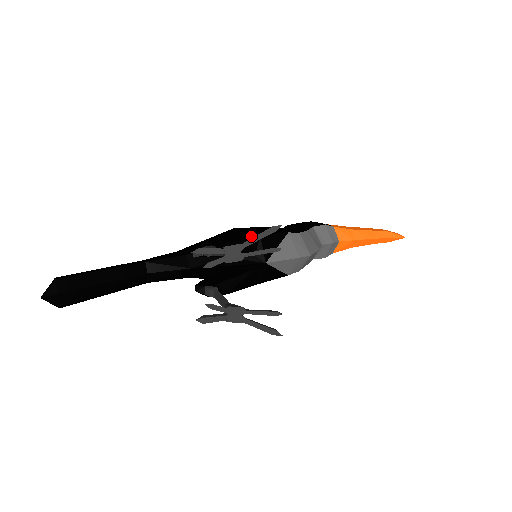
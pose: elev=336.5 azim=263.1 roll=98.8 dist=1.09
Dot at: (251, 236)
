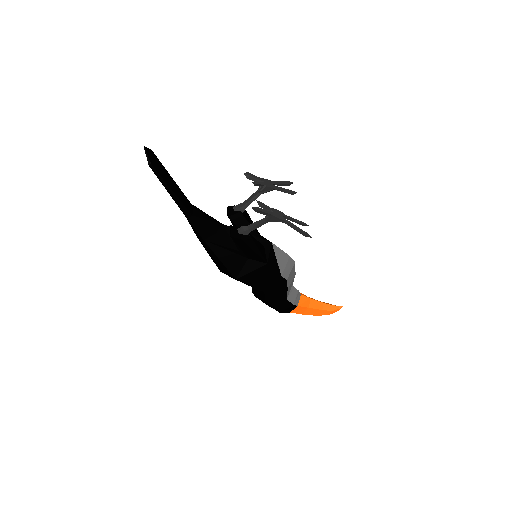
Dot at: occluded
